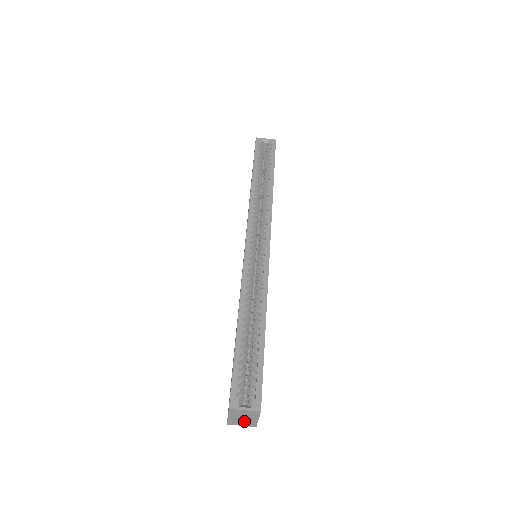
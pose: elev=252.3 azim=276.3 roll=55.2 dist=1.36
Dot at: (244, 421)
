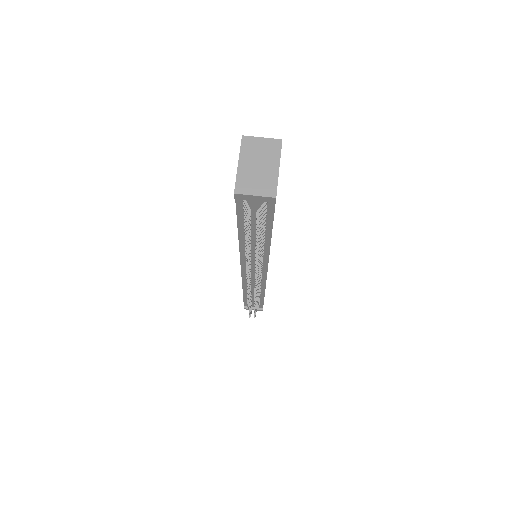
Dot at: (259, 177)
